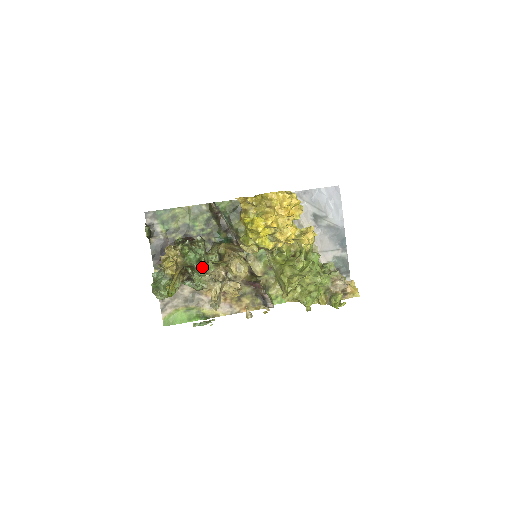
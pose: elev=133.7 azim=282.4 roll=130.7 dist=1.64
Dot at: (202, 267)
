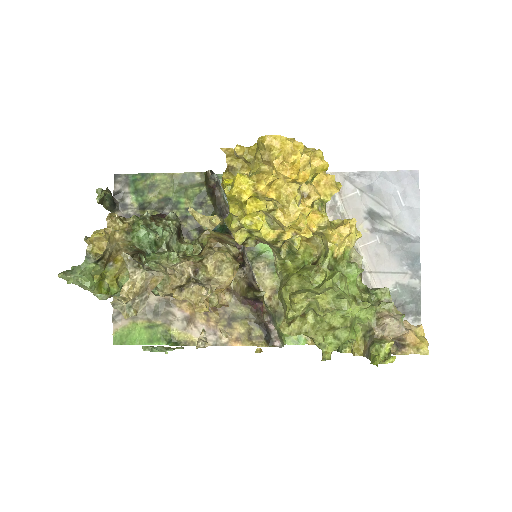
Dot at: (158, 255)
